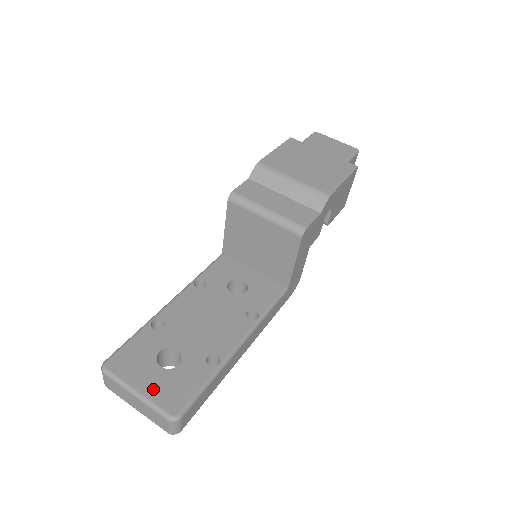
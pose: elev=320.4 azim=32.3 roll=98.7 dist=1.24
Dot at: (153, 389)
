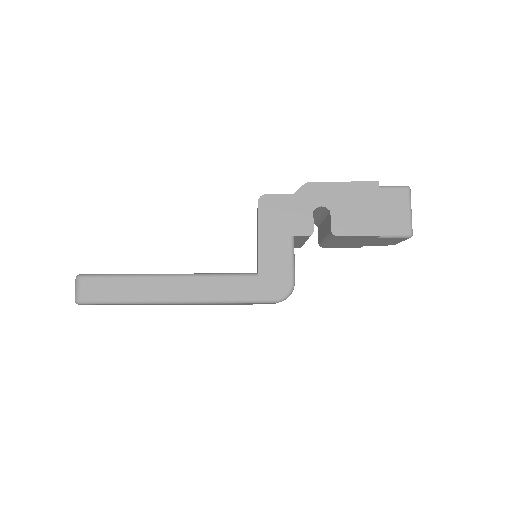
Dot at: occluded
